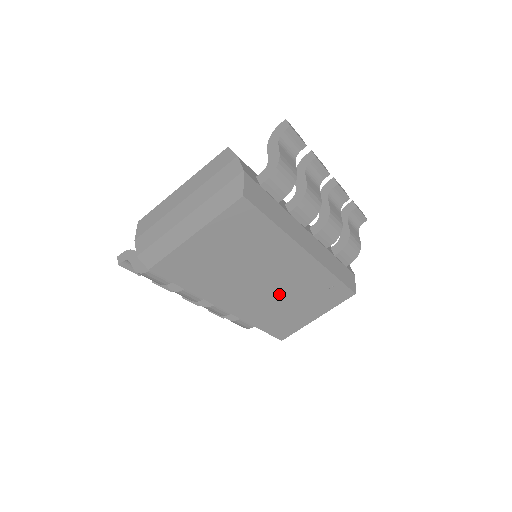
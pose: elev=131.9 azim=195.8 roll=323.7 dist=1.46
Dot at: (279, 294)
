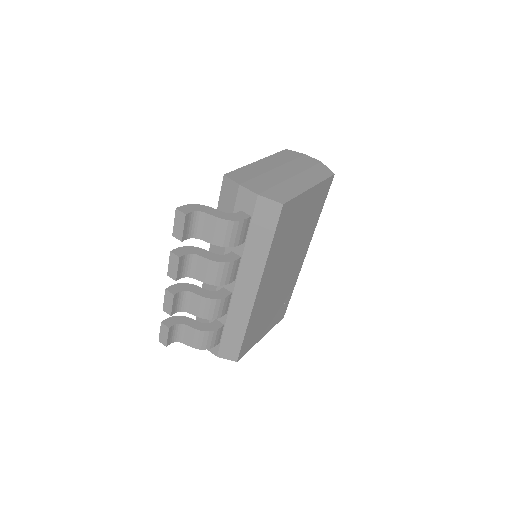
Dot at: (276, 291)
